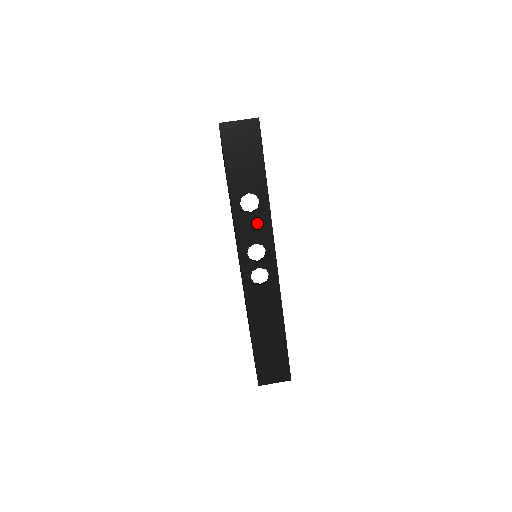
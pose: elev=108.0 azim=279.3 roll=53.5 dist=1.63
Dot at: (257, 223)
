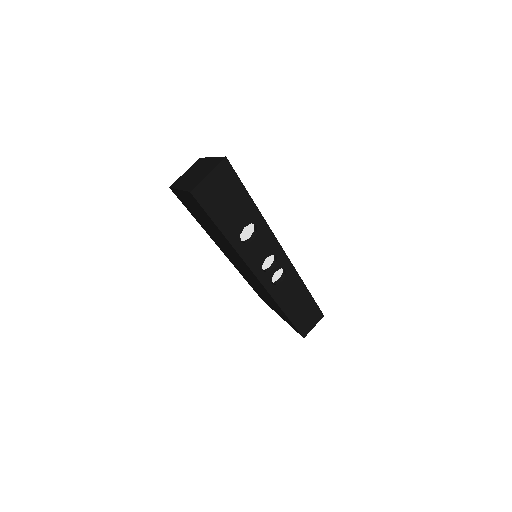
Dot at: (261, 243)
